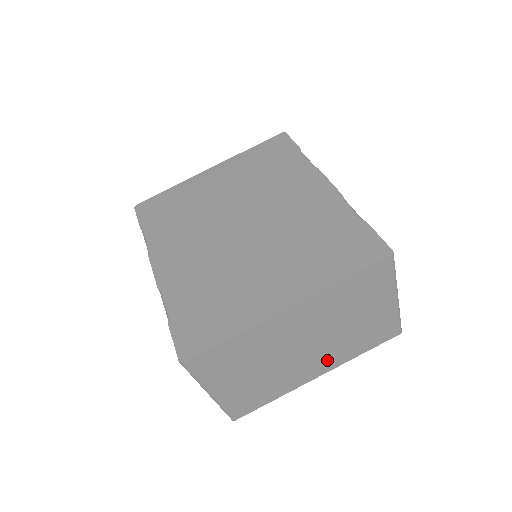
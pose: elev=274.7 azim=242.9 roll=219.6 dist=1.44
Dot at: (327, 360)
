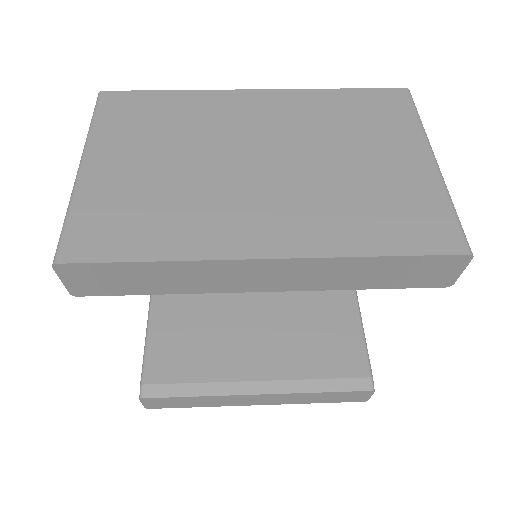
Dot at: (293, 221)
